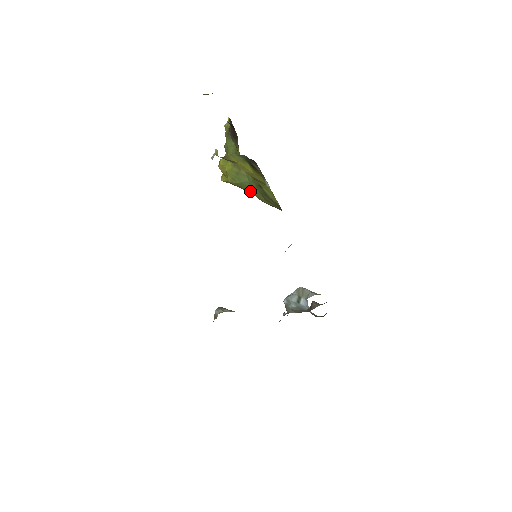
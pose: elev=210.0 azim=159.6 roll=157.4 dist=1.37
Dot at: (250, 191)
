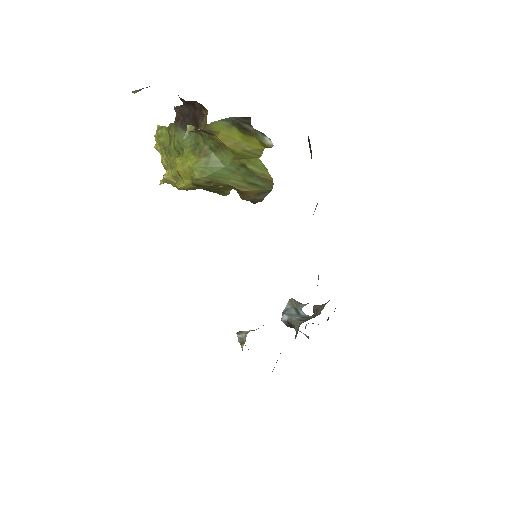
Dot at: (226, 181)
